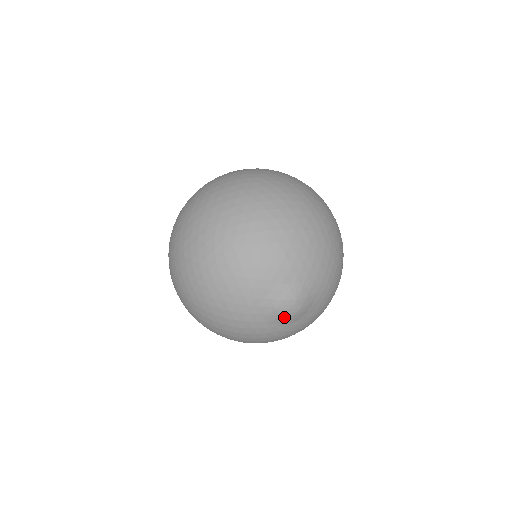
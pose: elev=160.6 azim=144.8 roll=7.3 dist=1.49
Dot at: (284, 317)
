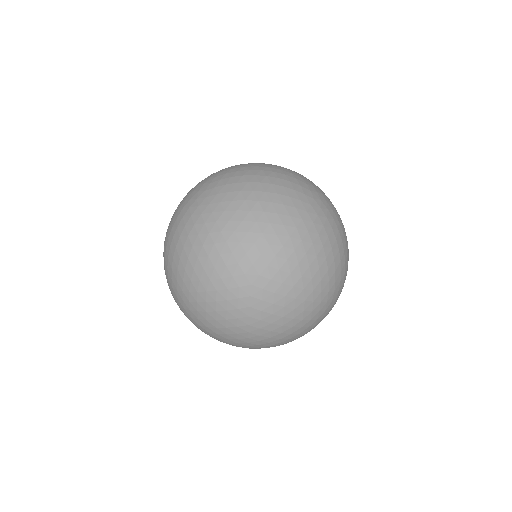
Dot at: occluded
